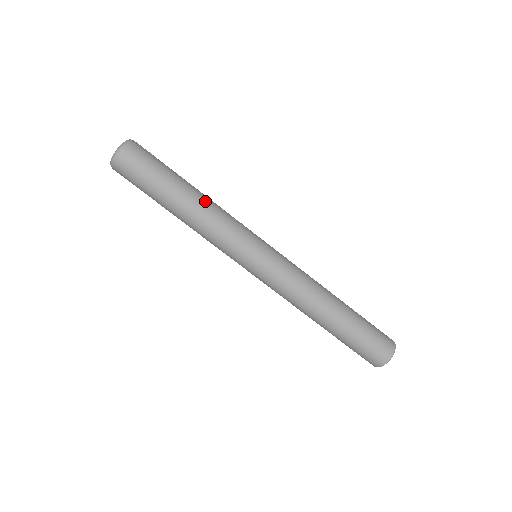
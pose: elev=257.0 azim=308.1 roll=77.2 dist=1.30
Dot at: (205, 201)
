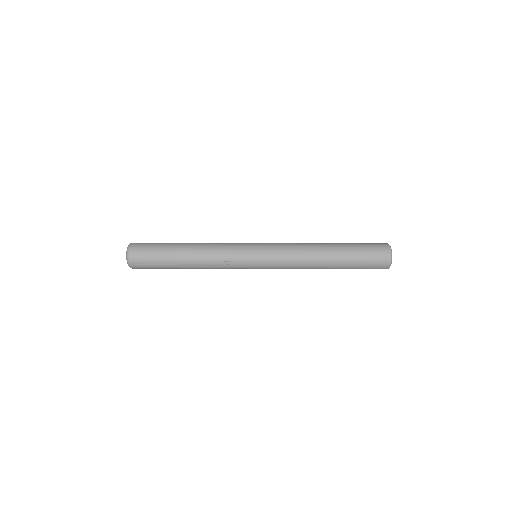
Dot at: (199, 267)
